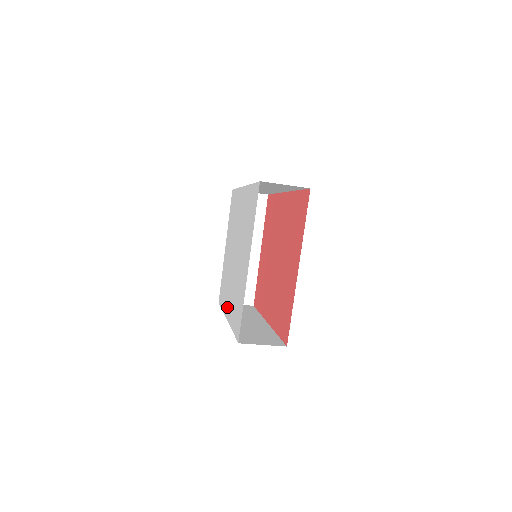
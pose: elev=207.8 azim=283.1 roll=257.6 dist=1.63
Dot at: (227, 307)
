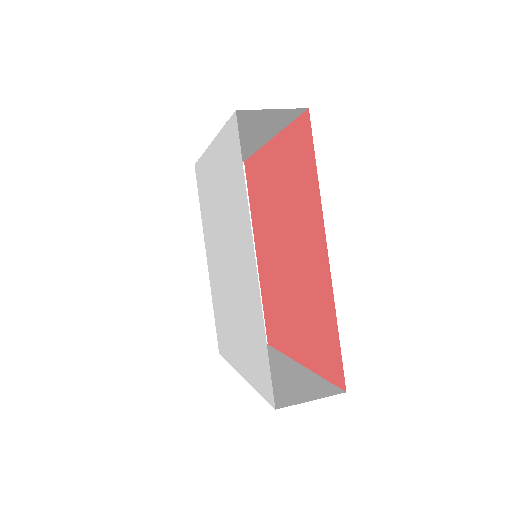
Dot at: (208, 253)
